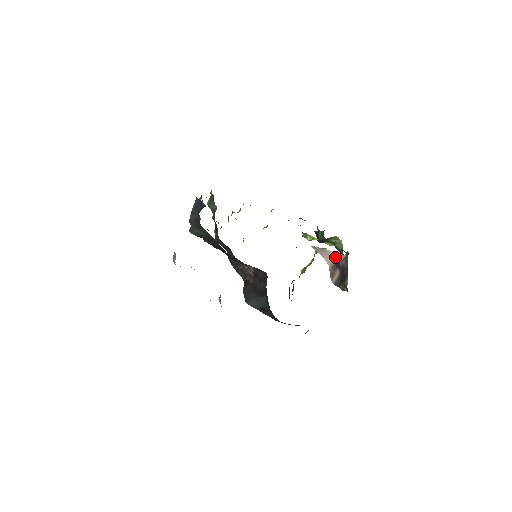
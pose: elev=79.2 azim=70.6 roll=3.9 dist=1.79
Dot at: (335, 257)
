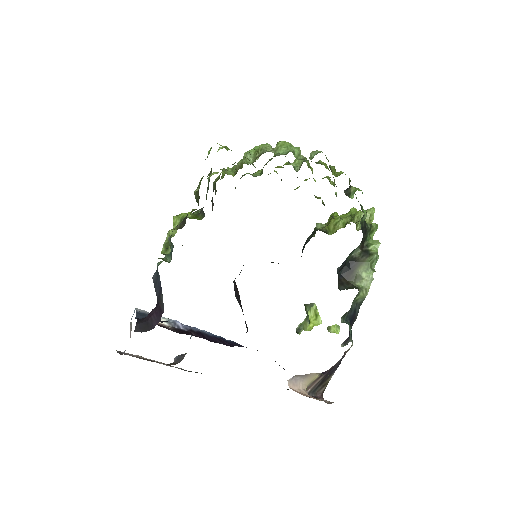
Dot at: (322, 372)
